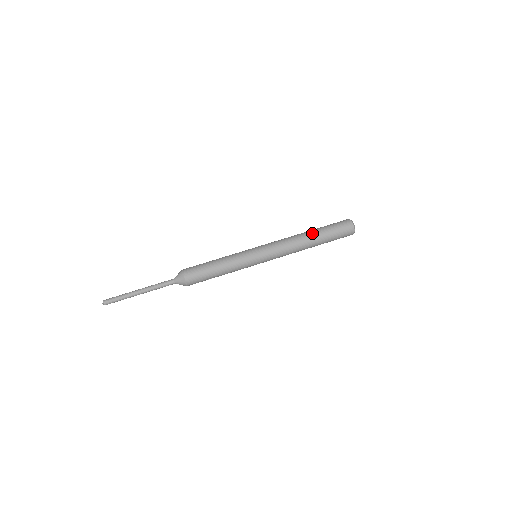
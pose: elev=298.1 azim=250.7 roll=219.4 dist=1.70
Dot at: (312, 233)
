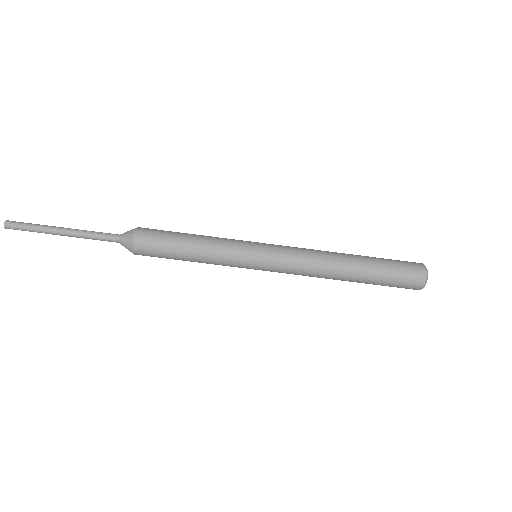
Dot at: (354, 277)
